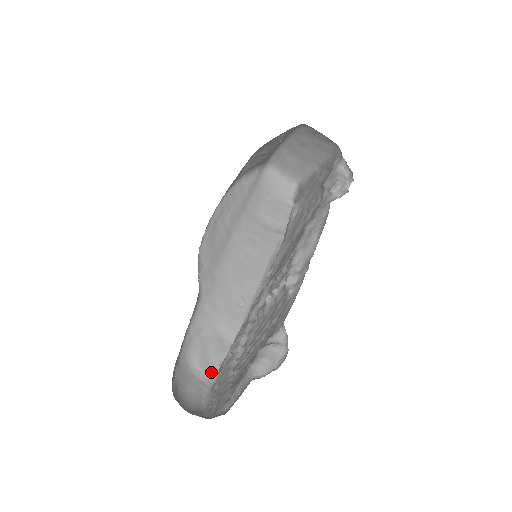
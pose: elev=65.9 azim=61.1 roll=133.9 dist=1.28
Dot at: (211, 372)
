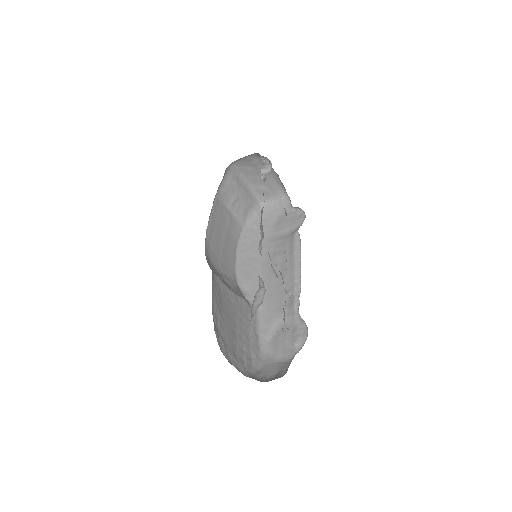
Dot at: (290, 352)
